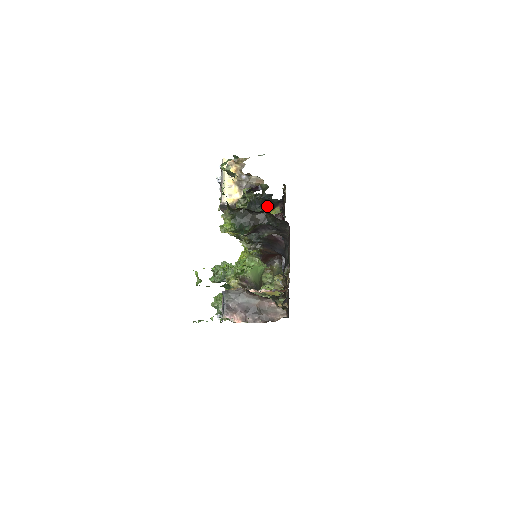
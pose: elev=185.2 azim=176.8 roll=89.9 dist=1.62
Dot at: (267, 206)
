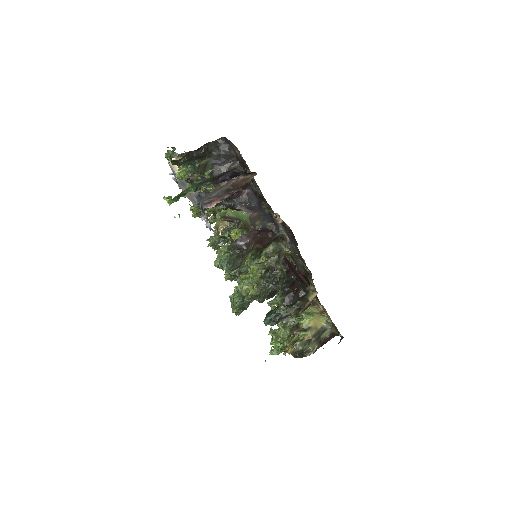
Dot at: occluded
